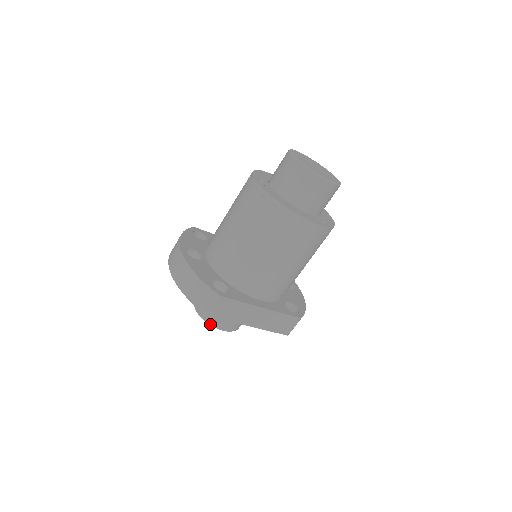
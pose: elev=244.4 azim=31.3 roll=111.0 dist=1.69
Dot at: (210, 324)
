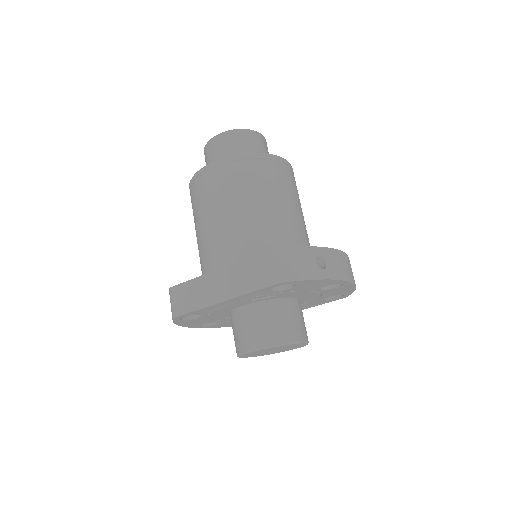
Dot at: (239, 354)
